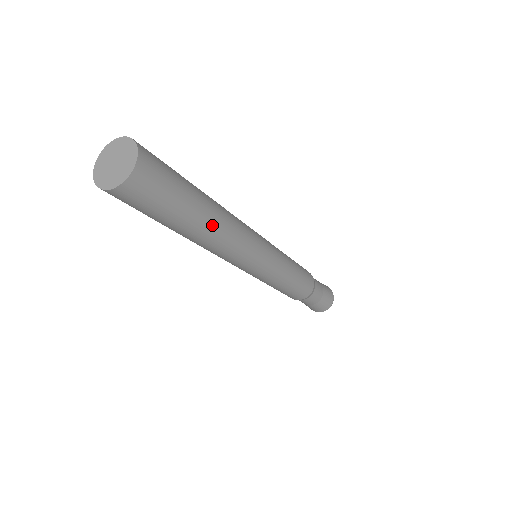
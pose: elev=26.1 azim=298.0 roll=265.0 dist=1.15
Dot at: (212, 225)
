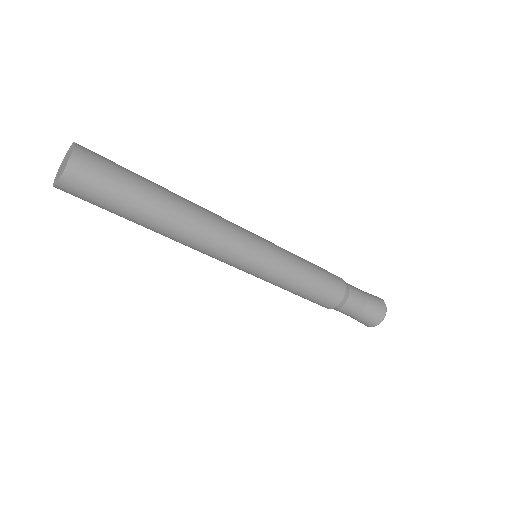
Dot at: (171, 218)
